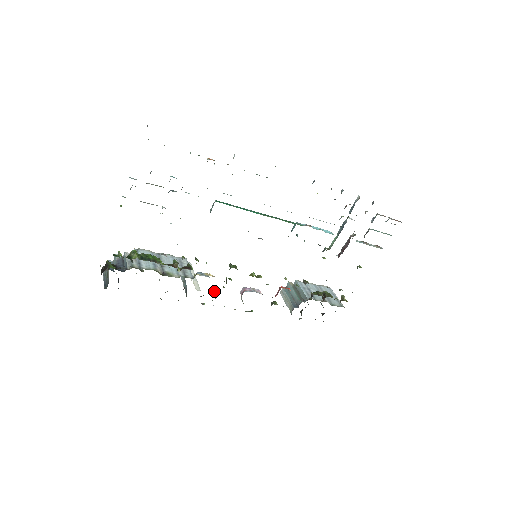
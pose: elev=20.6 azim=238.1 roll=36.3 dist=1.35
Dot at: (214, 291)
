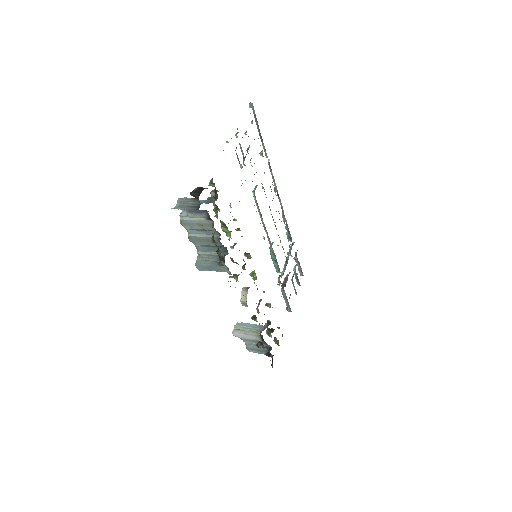
Dot at: (235, 274)
